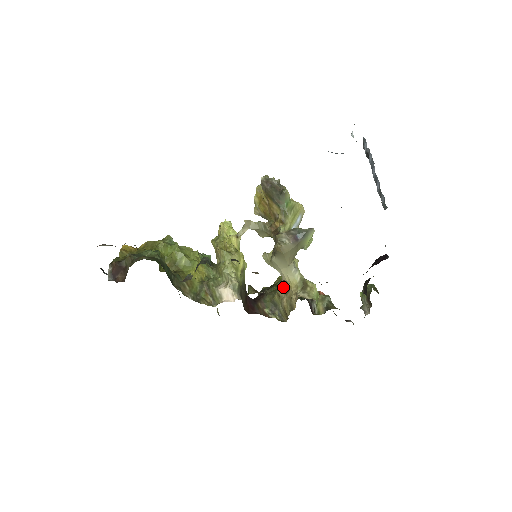
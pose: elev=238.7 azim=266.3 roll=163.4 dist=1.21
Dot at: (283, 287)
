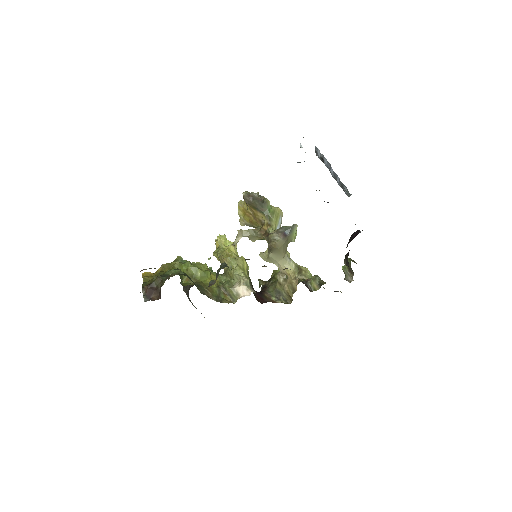
Dot at: (282, 276)
